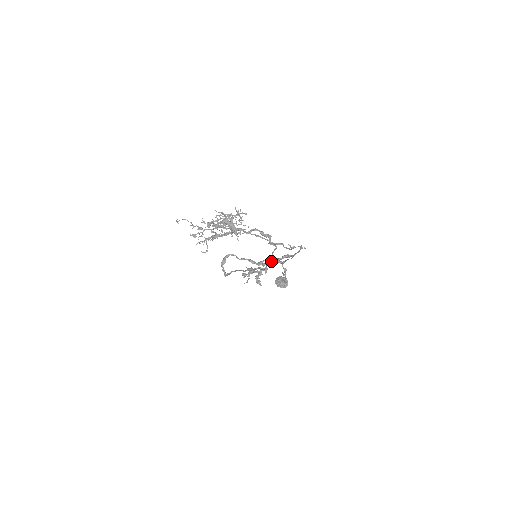
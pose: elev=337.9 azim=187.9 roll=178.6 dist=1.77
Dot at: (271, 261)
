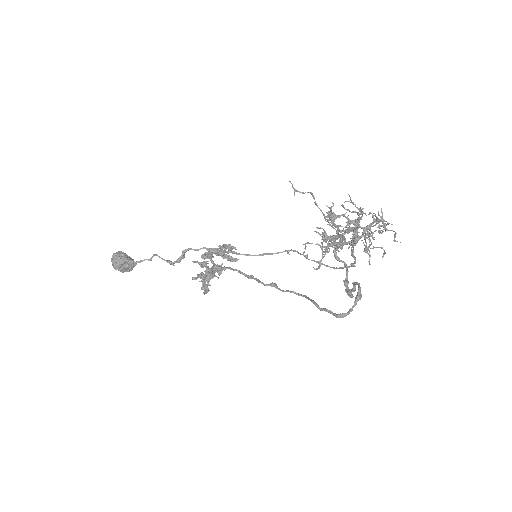
Dot at: (209, 250)
